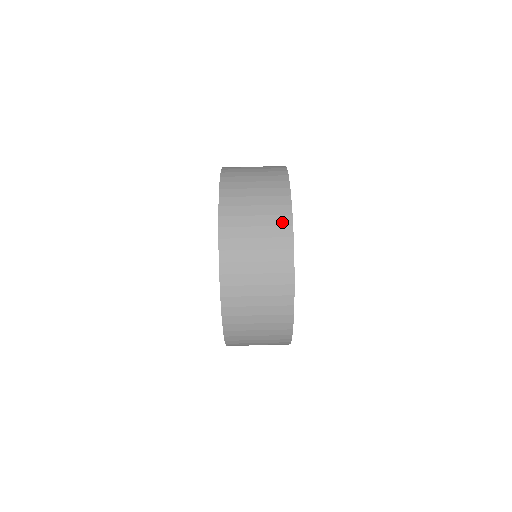
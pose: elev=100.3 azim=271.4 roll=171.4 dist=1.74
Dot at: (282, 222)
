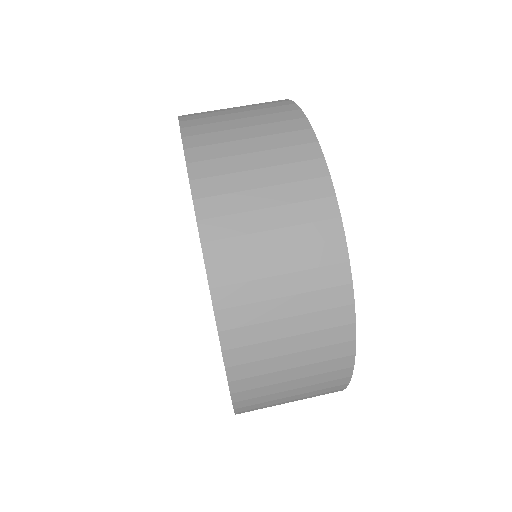
Dot at: occluded
